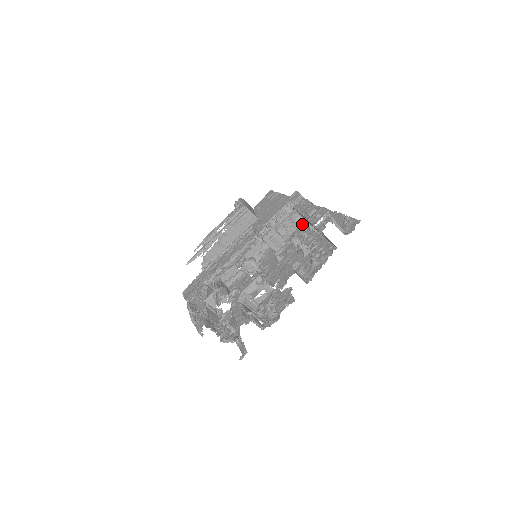
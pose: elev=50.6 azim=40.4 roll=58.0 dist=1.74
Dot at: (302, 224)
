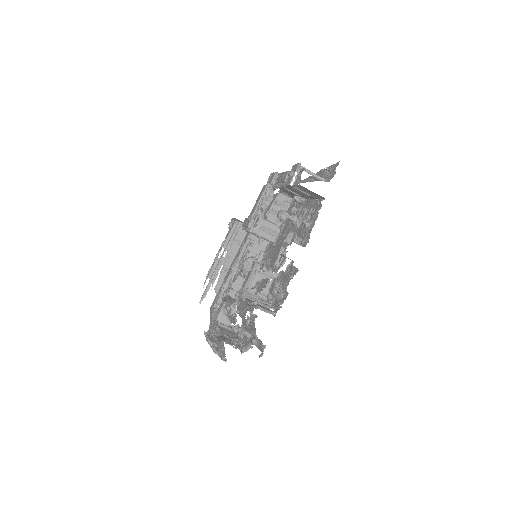
Dot at: (291, 204)
